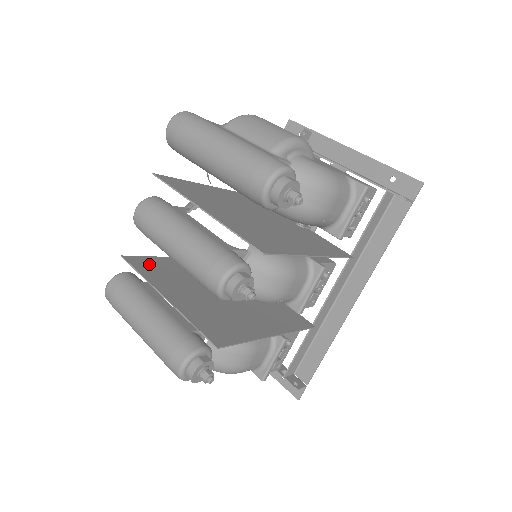
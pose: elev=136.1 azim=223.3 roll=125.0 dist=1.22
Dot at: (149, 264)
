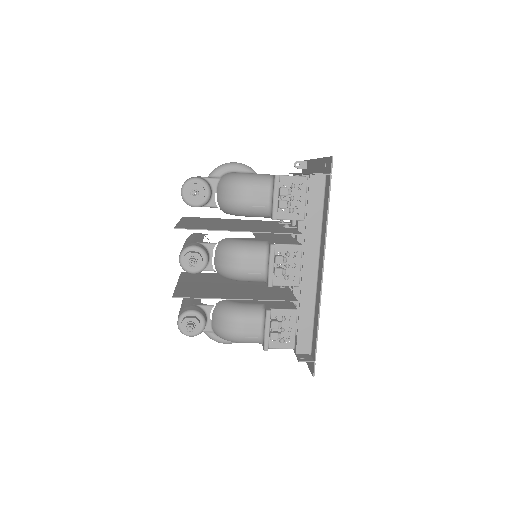
Dot at: (195, 274)
